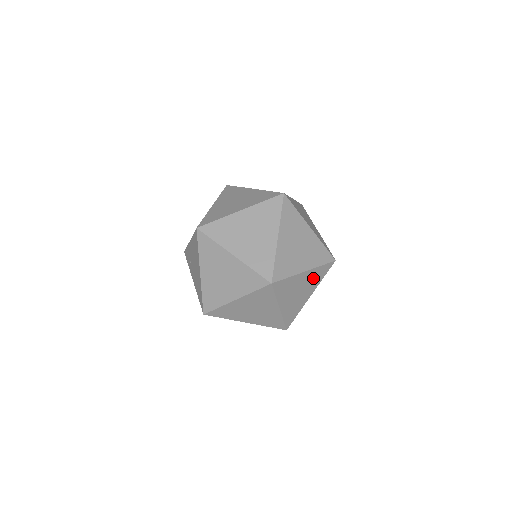
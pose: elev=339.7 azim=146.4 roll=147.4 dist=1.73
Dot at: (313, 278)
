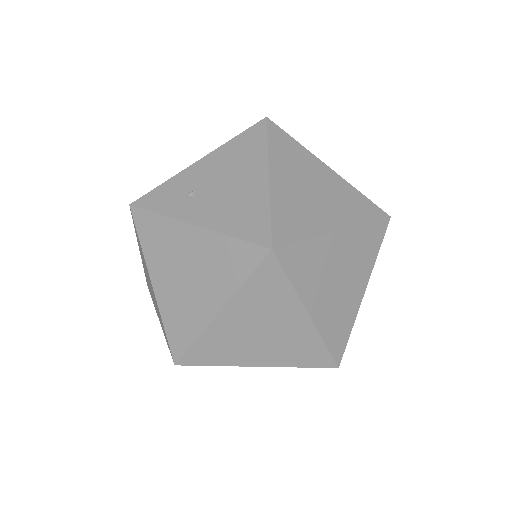
Dot at: occluded
